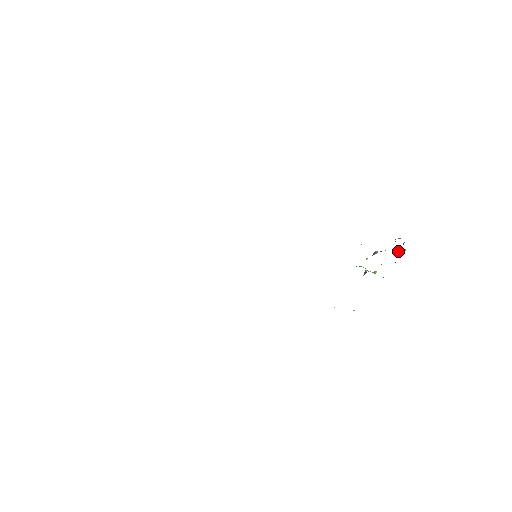
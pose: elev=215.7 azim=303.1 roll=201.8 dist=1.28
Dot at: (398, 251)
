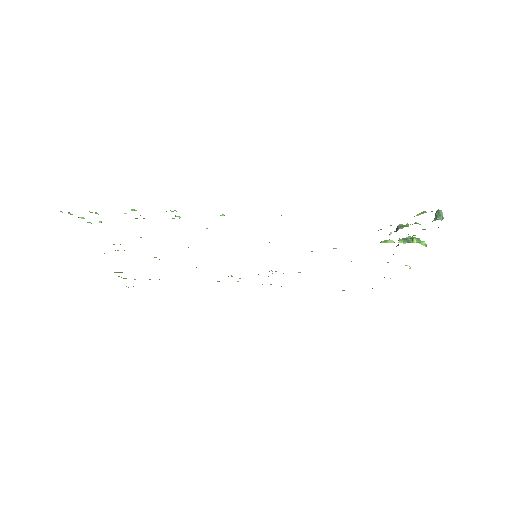
Dot at: occluded
